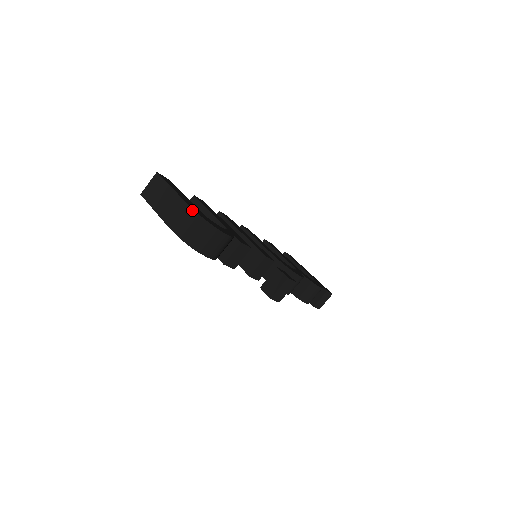
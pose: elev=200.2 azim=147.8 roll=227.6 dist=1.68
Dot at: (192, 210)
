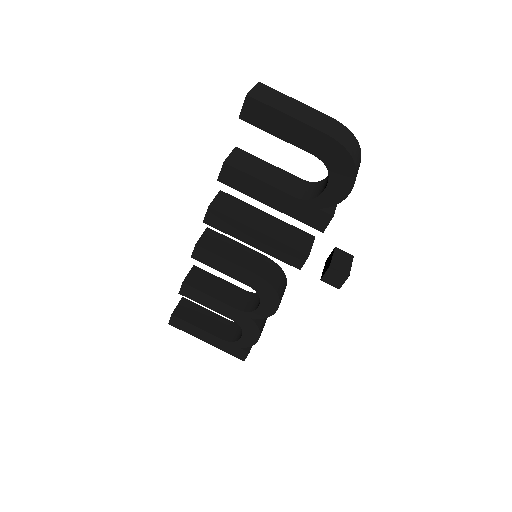
Dot at: (346, 127)
